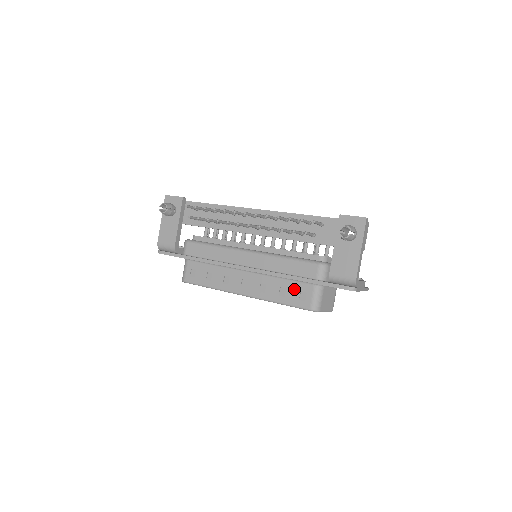
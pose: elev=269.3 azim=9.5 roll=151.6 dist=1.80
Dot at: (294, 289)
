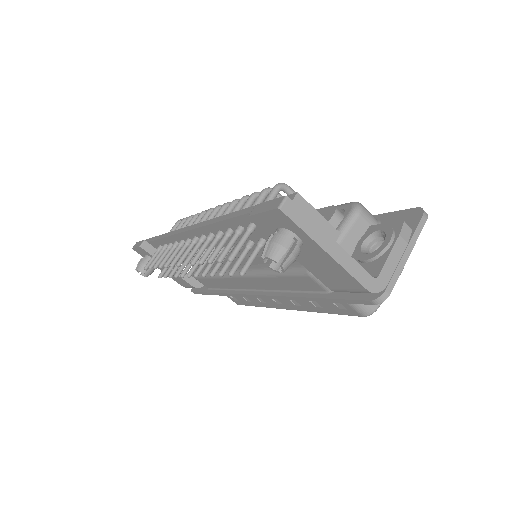
Dot at: occluded
